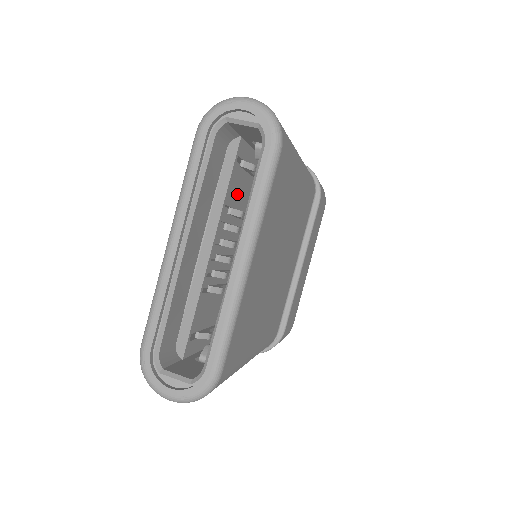
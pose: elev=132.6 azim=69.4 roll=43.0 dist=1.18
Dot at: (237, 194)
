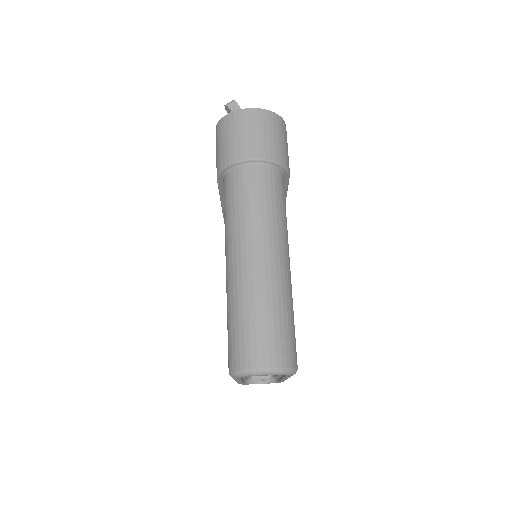
Dot at: occluded
